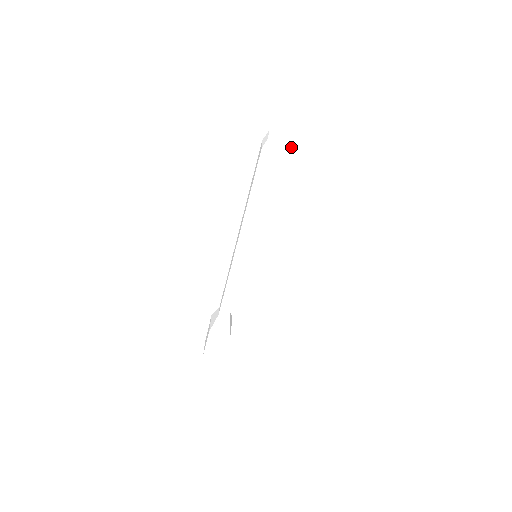
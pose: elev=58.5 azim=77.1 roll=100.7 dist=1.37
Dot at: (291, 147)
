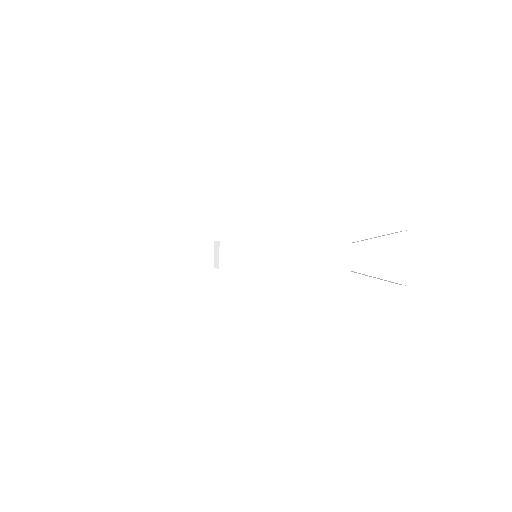
Dot at: (262, 269)
